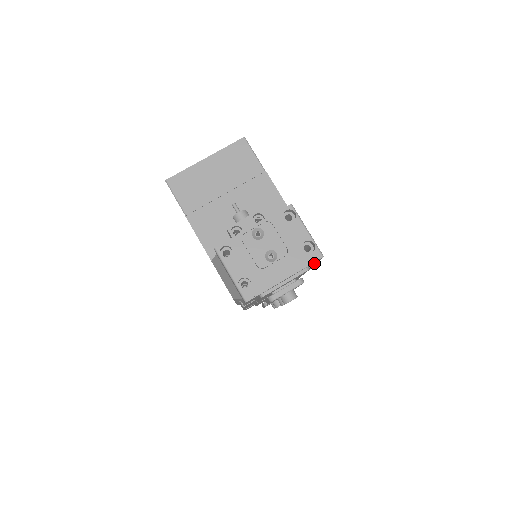
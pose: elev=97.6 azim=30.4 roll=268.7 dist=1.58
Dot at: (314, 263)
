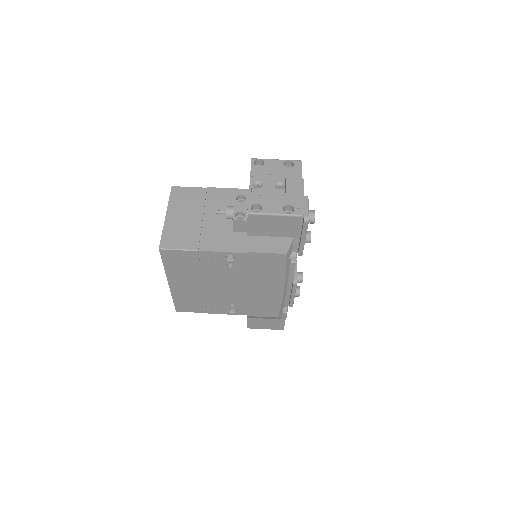
Dot at: occluded
